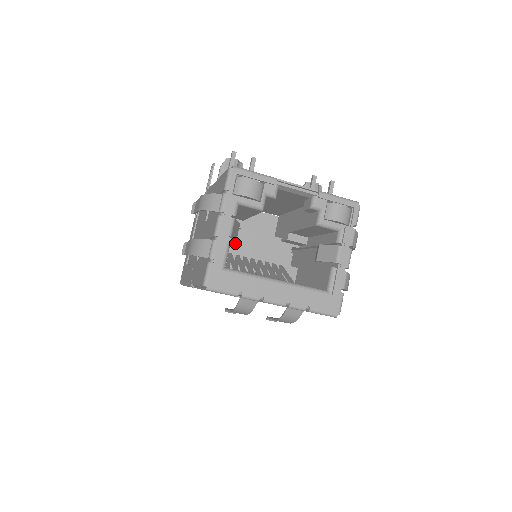
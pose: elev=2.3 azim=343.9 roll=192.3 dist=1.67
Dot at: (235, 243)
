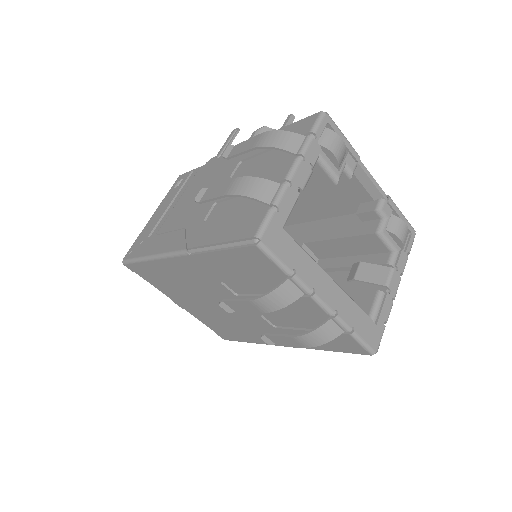
Dot at: occluded
